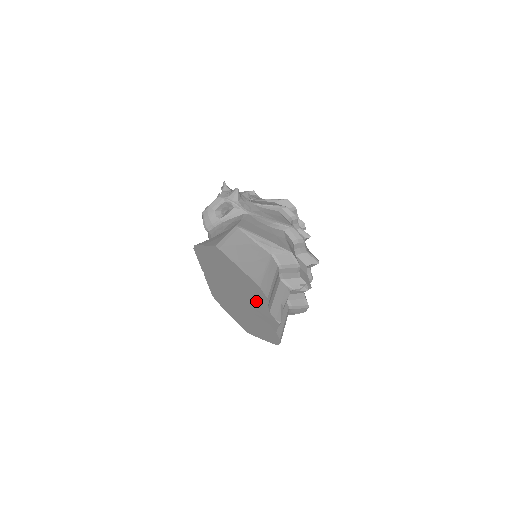
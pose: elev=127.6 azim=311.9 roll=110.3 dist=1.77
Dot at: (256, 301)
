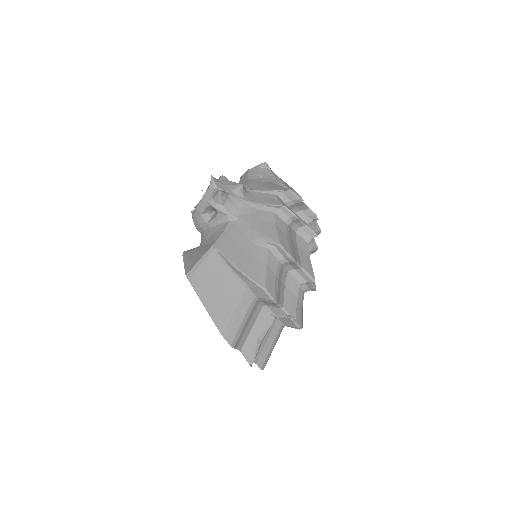
Dot at: occluded
